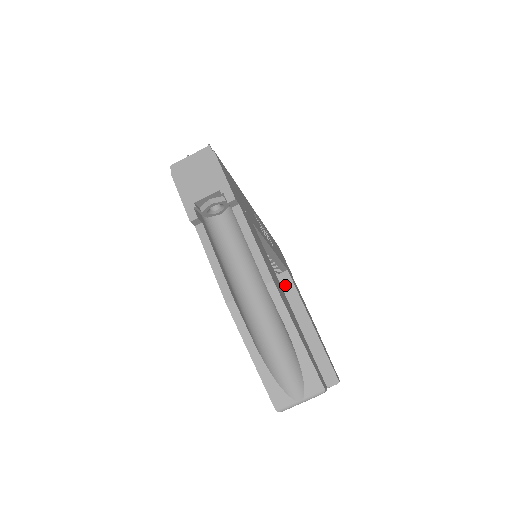
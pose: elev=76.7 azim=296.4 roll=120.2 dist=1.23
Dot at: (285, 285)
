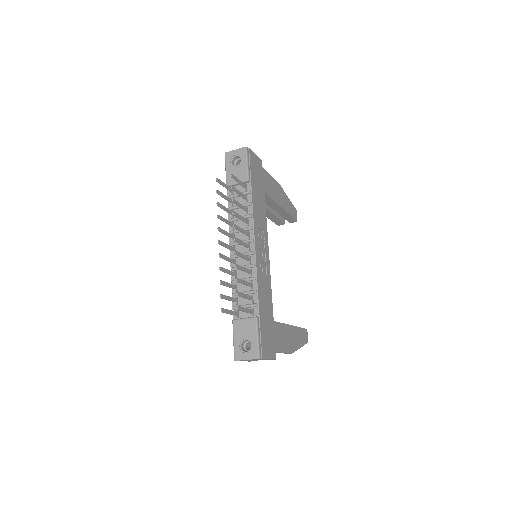
Dot at: occluded
